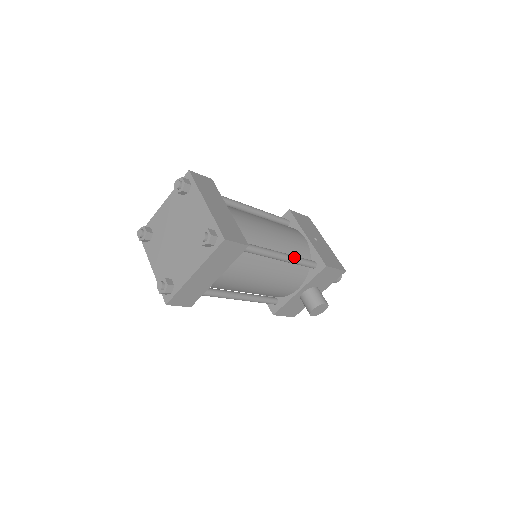
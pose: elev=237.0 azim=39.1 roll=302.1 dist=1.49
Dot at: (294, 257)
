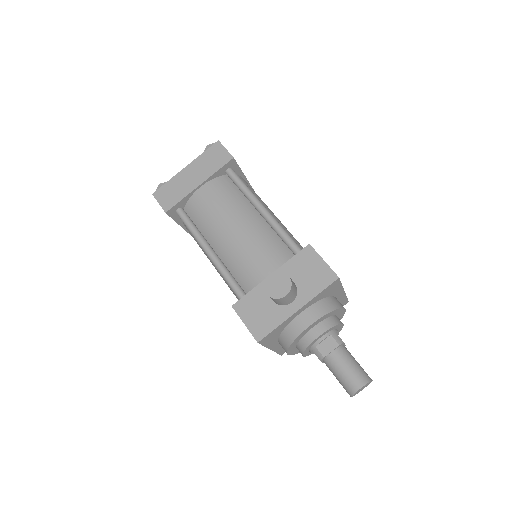
Dot at: (278, 222)
